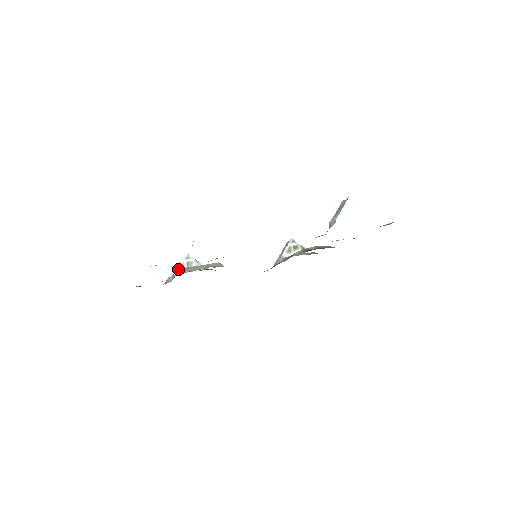
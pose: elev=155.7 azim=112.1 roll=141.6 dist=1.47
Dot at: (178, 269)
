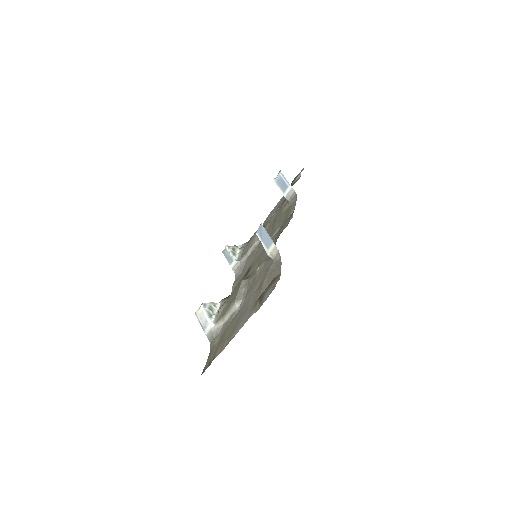
Dot at: (210, 317)
